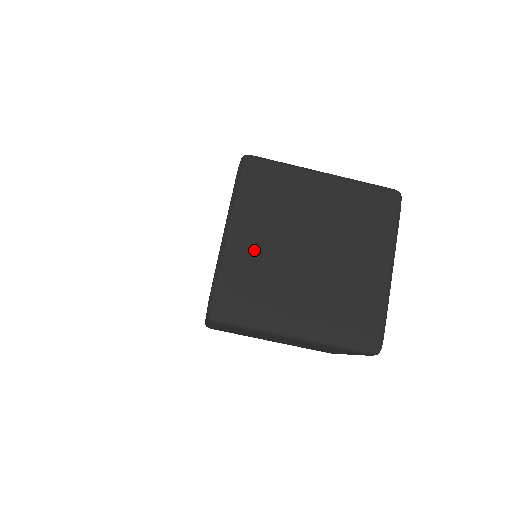
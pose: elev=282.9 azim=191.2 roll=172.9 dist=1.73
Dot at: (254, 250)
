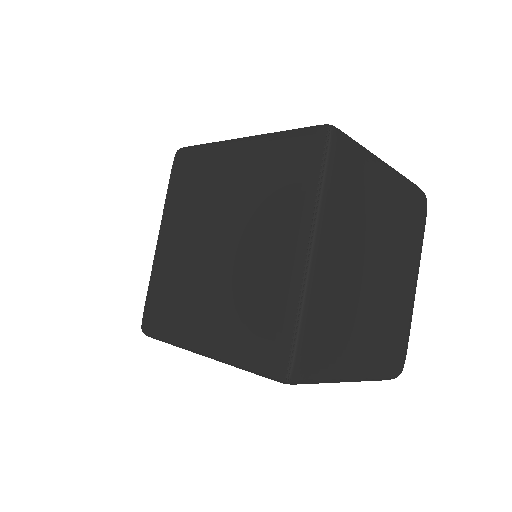
Dot at: (175, 253)
